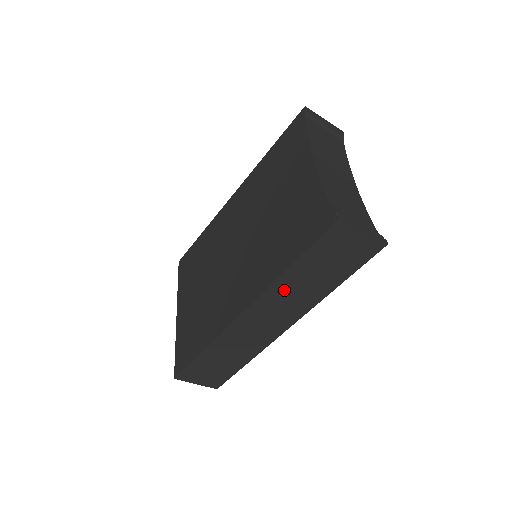
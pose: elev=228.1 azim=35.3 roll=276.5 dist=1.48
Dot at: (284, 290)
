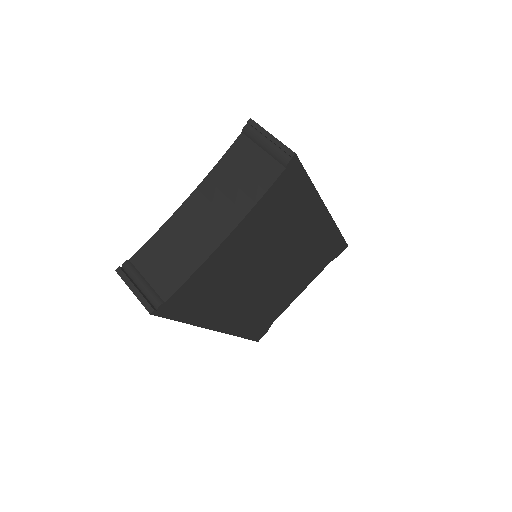
Dot at: occluded
